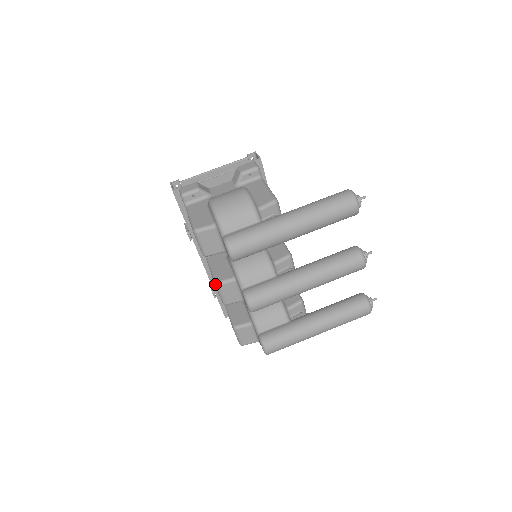
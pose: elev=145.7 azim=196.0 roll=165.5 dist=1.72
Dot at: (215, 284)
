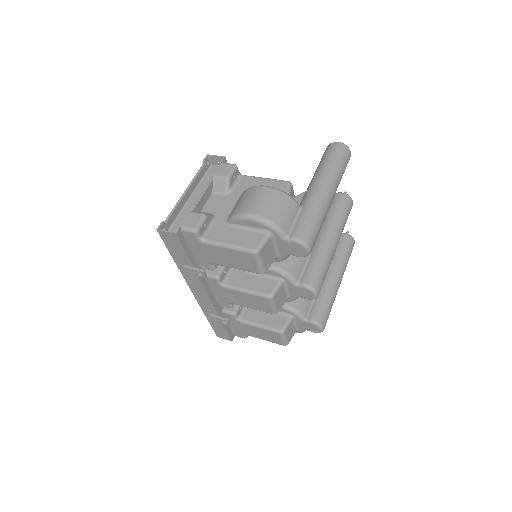
Dot at: (269, 298)
